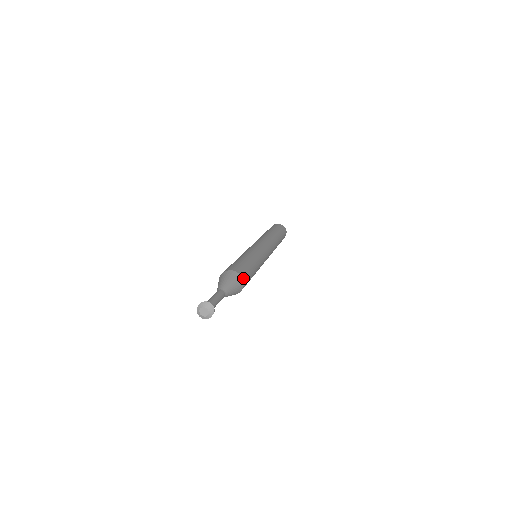
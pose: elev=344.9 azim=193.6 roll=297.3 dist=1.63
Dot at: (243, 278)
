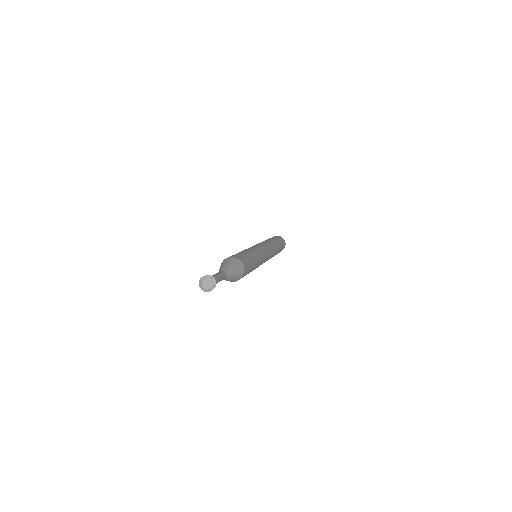
Dot at: (238, 258)
